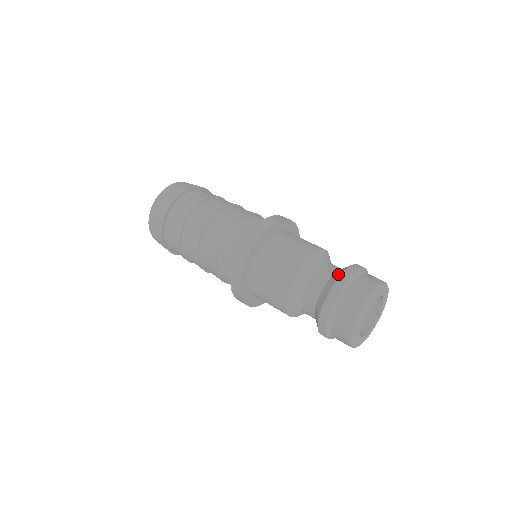
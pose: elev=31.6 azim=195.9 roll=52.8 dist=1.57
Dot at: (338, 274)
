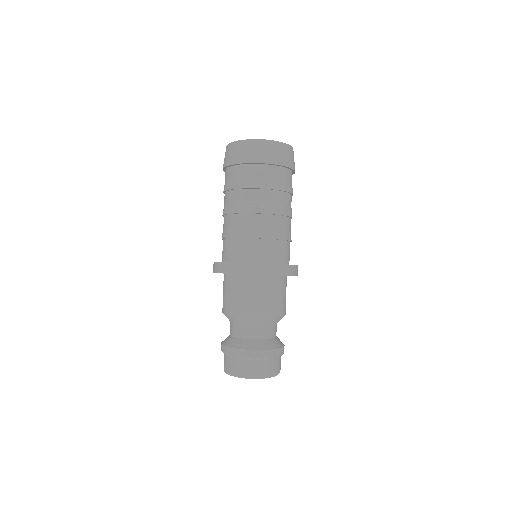
Dot at: (244, 346)
